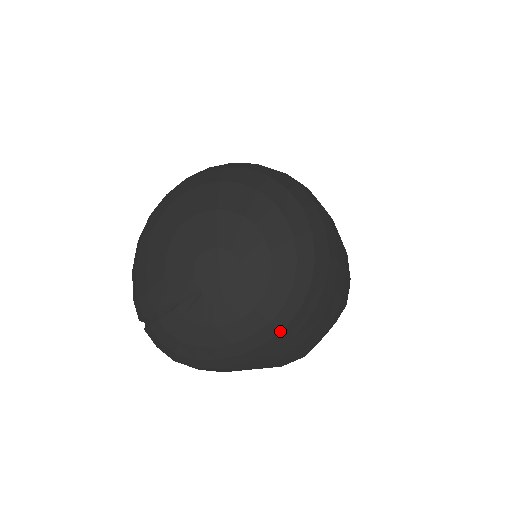
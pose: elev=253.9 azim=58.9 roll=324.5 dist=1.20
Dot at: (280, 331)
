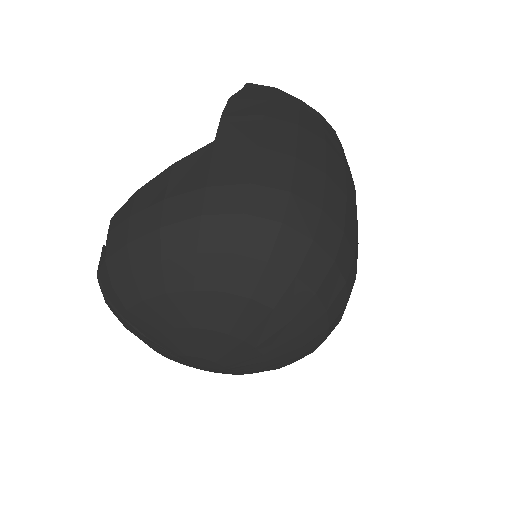
Dot at: occluded
